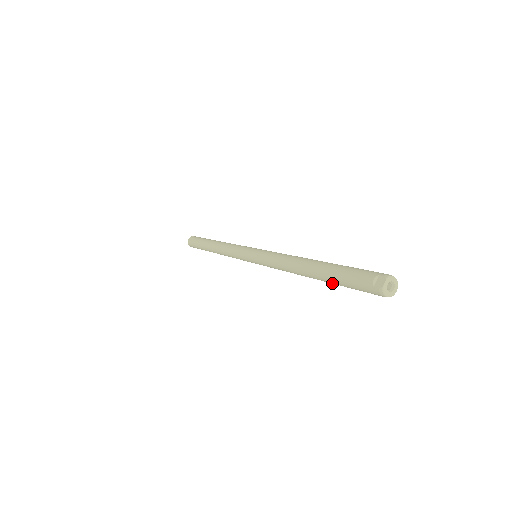
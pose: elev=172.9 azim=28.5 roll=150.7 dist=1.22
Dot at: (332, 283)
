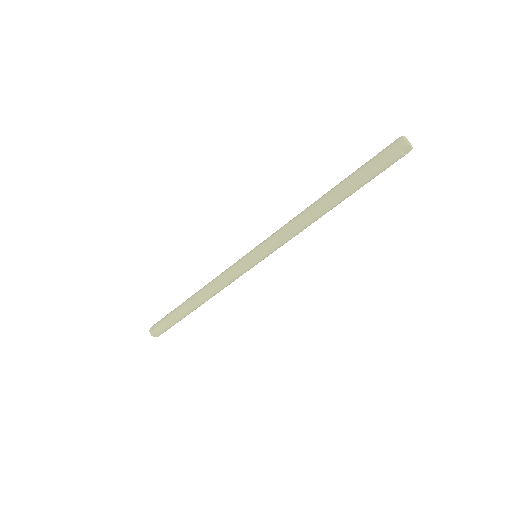
Dot at: (349, 179)
